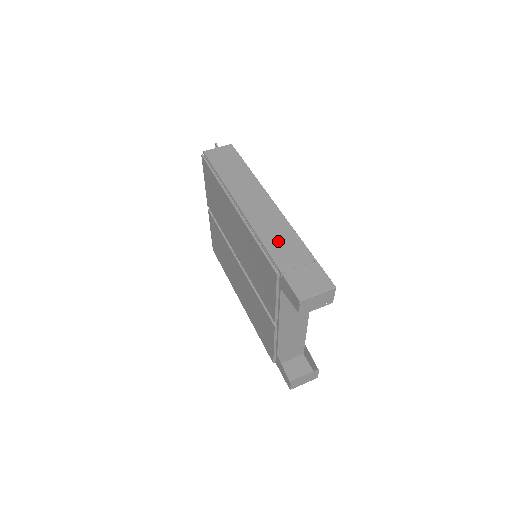
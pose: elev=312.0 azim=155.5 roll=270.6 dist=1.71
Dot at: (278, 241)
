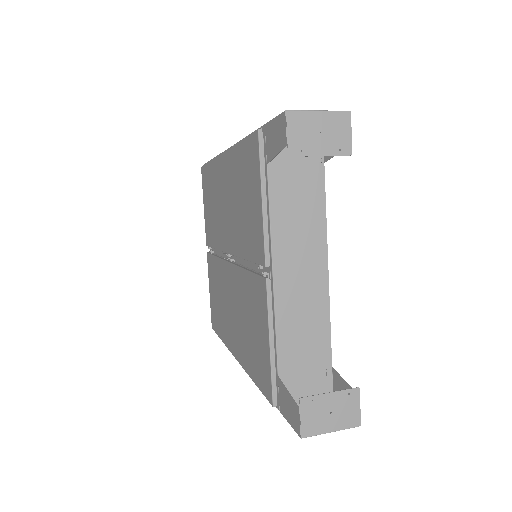
Dot at: occluded
